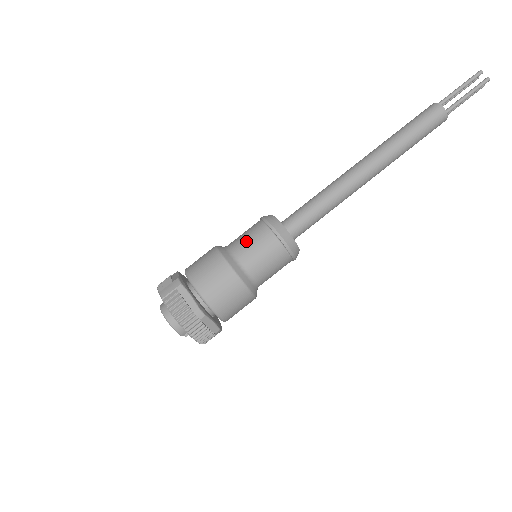
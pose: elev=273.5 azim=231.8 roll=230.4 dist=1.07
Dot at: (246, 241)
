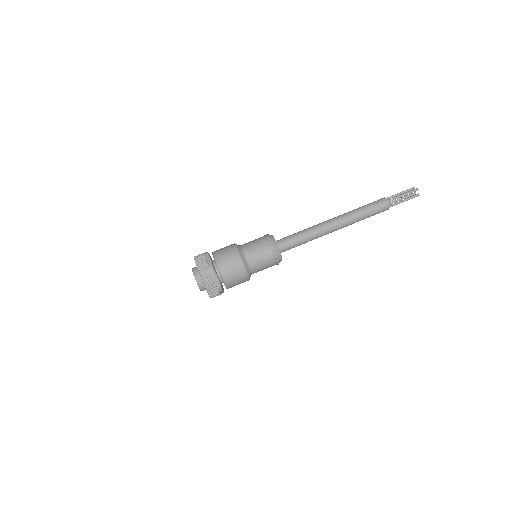
Dot at: (257, 254)
